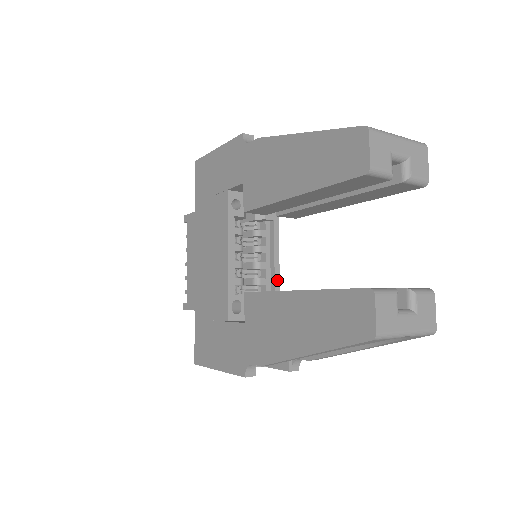
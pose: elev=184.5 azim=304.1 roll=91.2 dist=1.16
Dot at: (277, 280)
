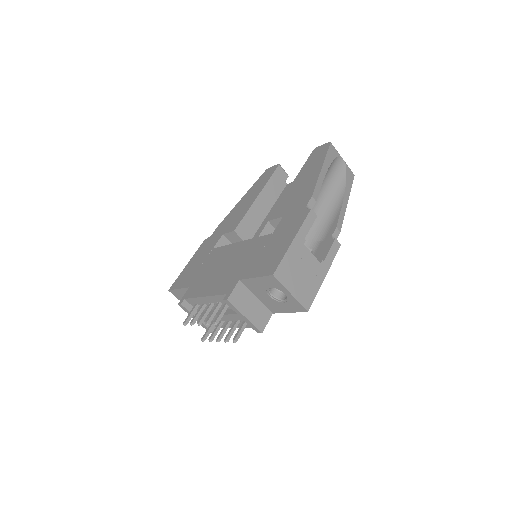
Dot at: occluded
